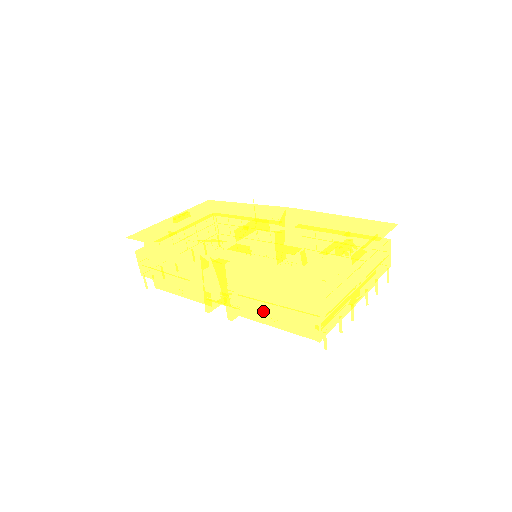
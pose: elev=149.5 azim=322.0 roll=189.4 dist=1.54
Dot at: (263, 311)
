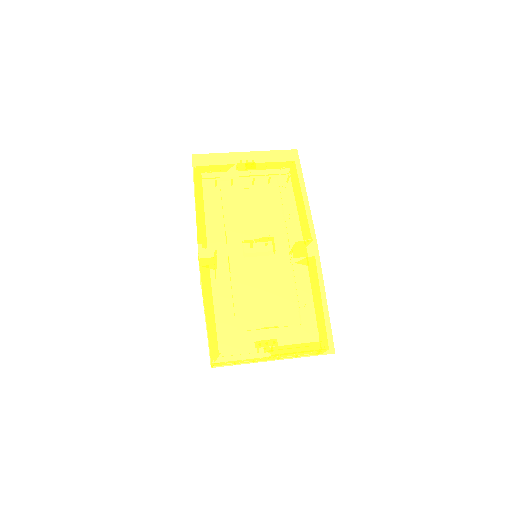
Dot at: occluded
